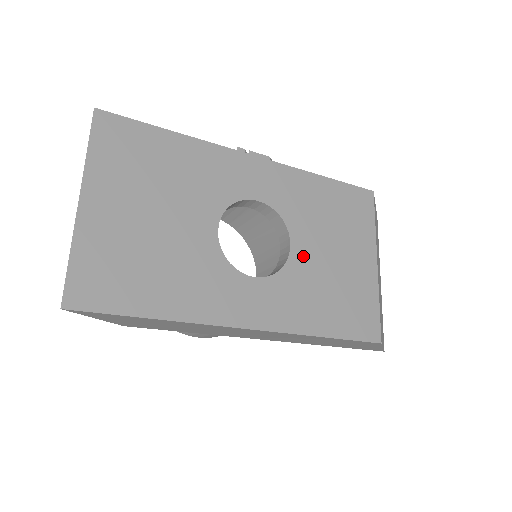
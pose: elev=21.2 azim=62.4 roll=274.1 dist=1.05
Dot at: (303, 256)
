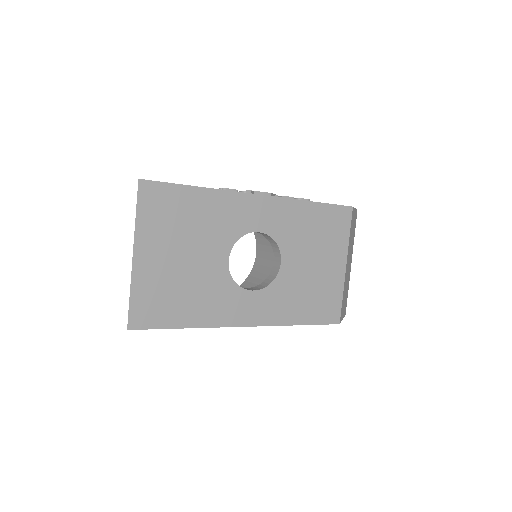
Dot at: (290, 270)
